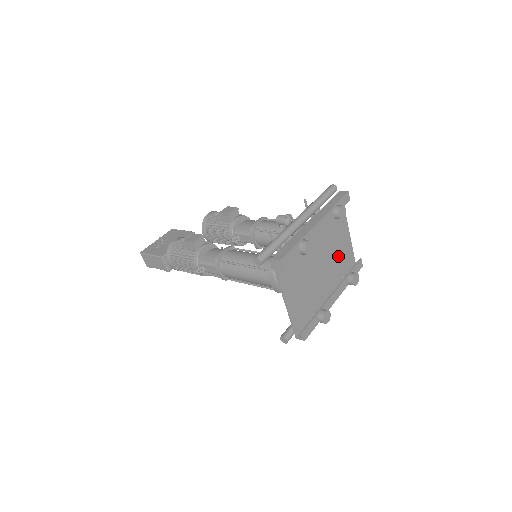
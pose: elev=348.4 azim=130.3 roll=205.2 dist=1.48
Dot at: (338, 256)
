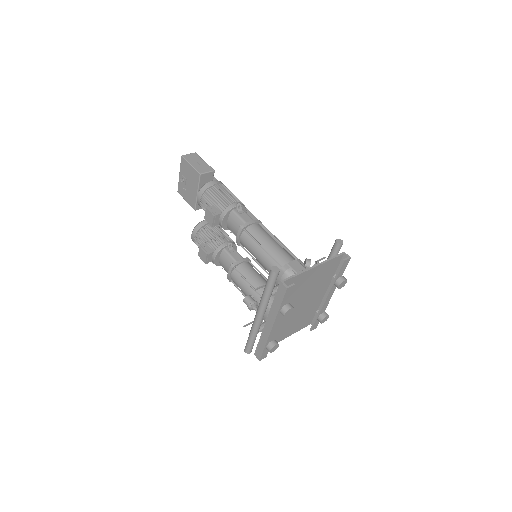
Dot at: (316, 281)
